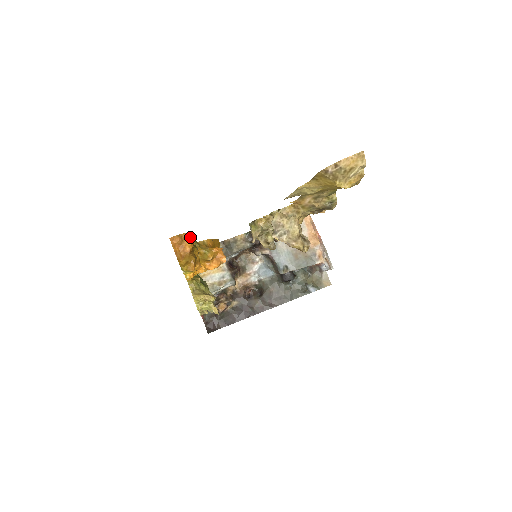
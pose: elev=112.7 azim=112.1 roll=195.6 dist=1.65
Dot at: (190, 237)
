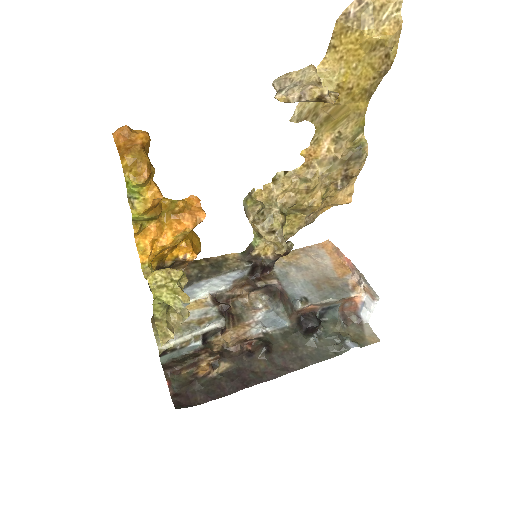
Dot at: (145, 131)
